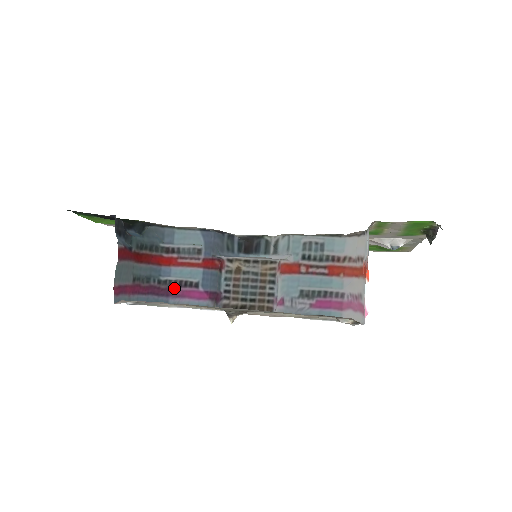
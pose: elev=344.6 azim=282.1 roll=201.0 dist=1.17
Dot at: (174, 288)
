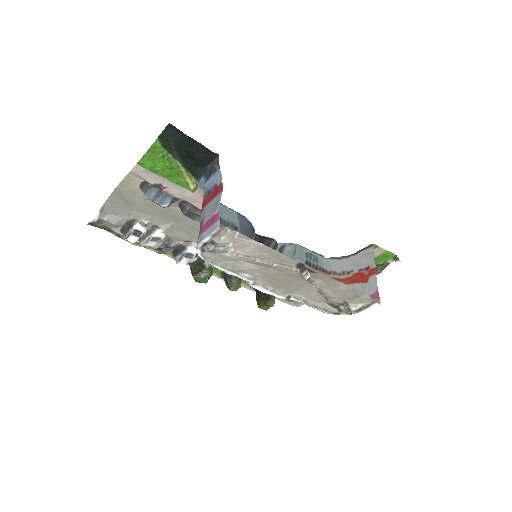
Dot at: occluded
